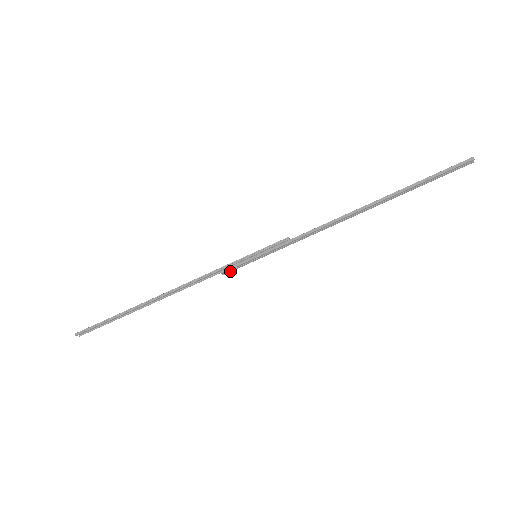
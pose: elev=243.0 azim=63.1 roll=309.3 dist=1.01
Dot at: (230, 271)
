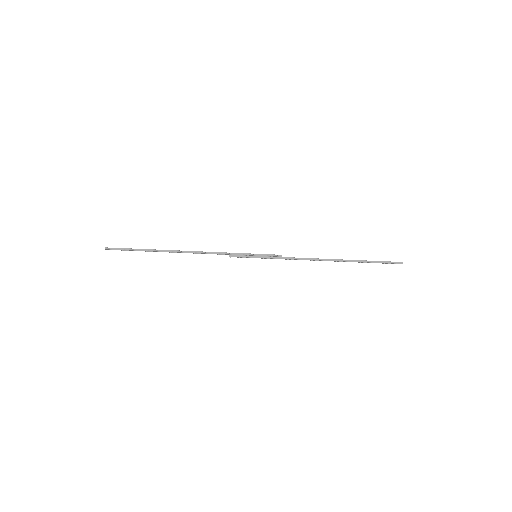
Dot at: occluded
